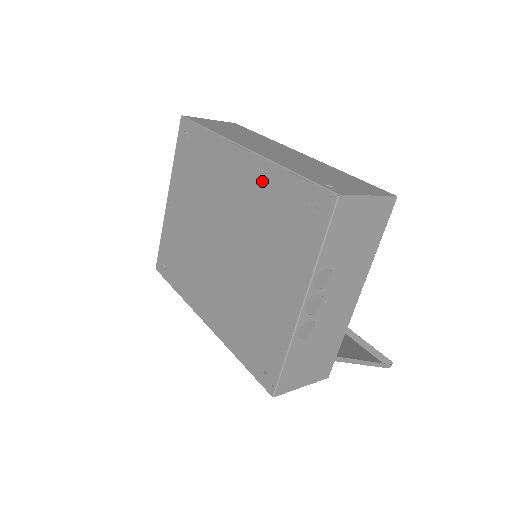
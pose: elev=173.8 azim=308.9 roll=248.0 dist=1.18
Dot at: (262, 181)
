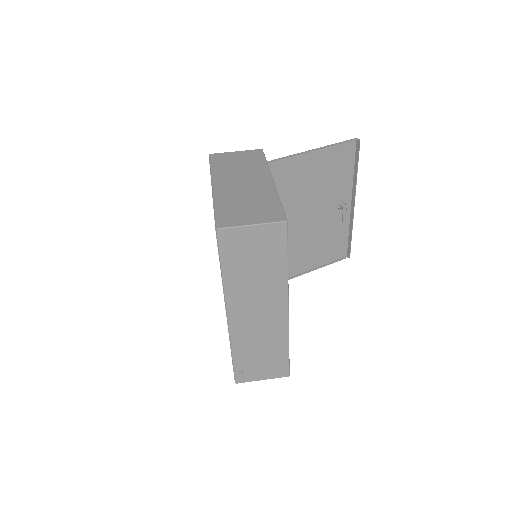
Dot at: occluded
